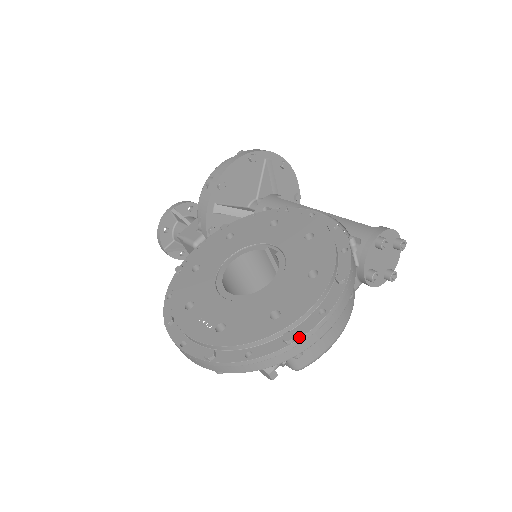
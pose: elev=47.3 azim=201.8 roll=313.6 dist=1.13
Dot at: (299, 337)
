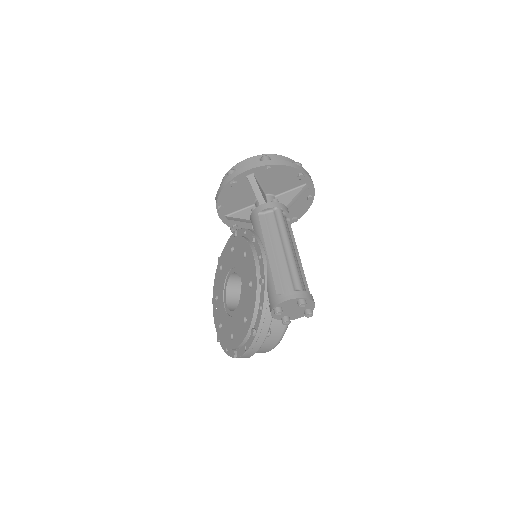
Dot at: (238, 357)
